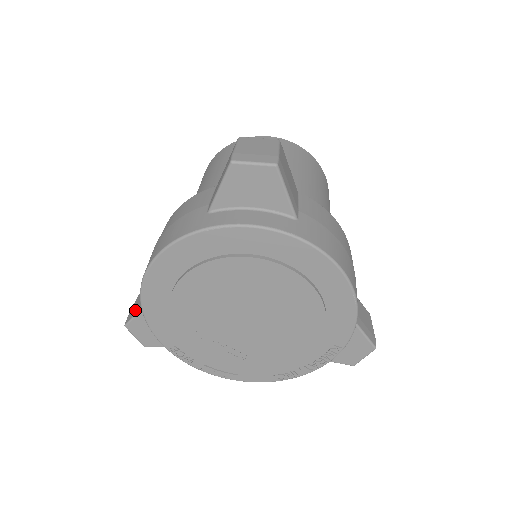
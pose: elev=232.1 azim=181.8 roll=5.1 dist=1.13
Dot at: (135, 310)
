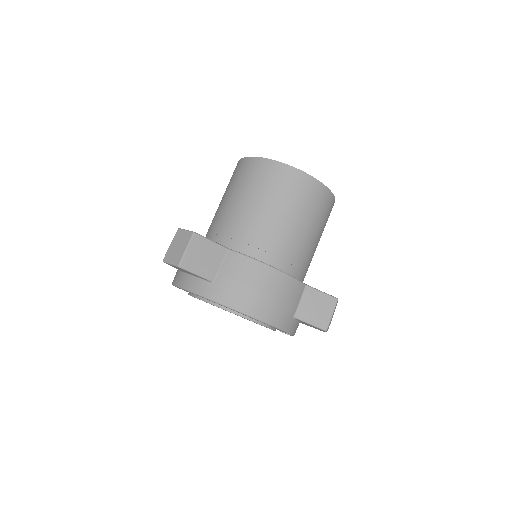
Dot at: occluded
